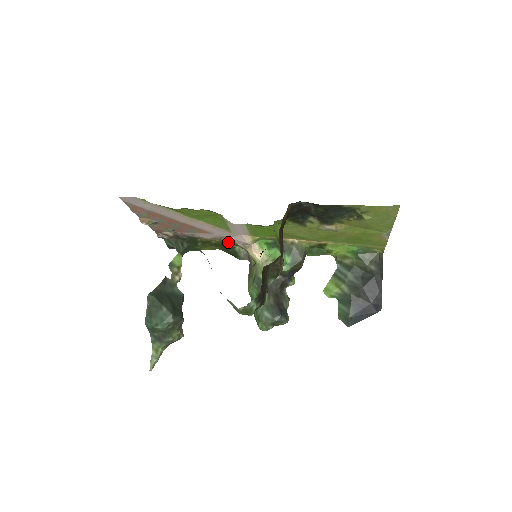
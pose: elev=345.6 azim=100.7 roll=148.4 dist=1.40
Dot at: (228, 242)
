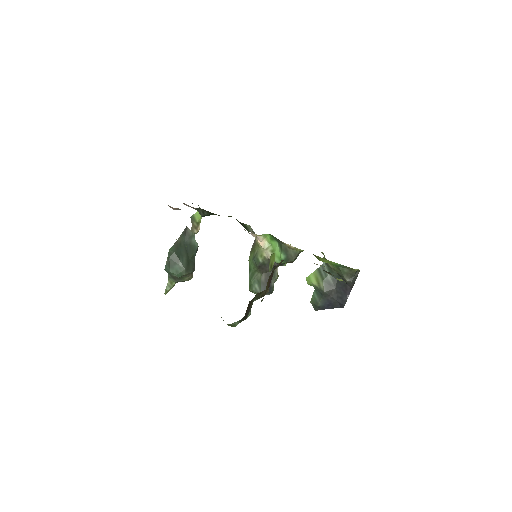
Dot at: occluded
